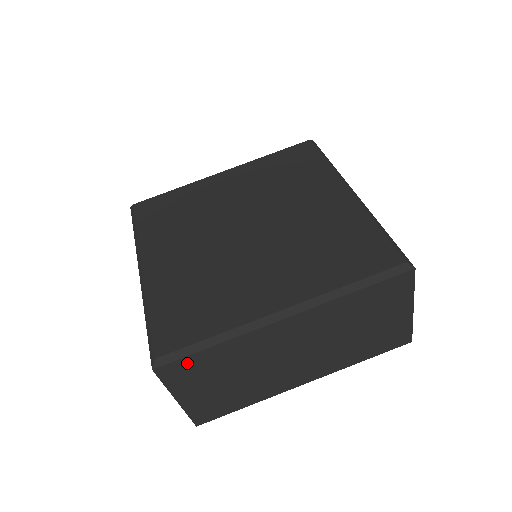
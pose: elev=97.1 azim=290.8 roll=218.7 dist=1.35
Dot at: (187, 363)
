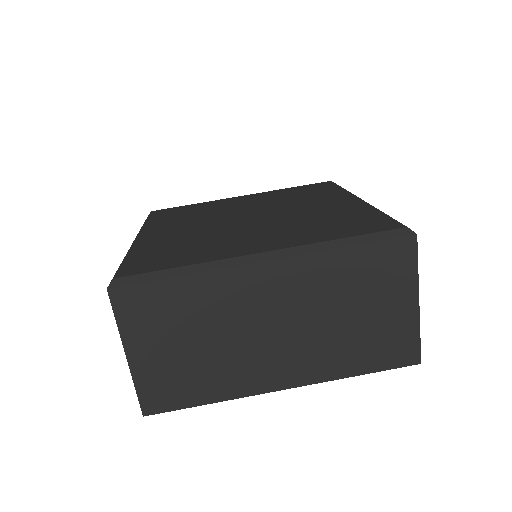
Dot at: (147, 294)
